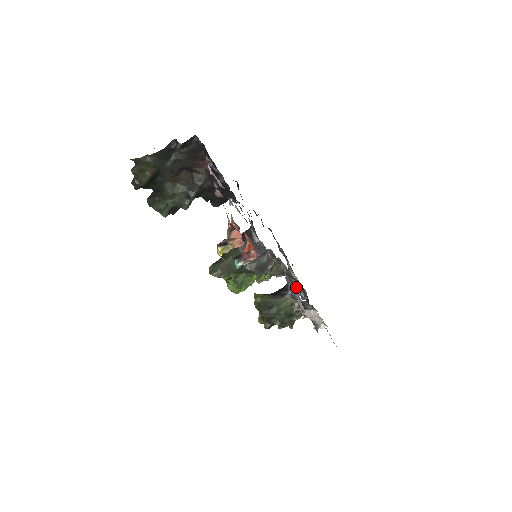
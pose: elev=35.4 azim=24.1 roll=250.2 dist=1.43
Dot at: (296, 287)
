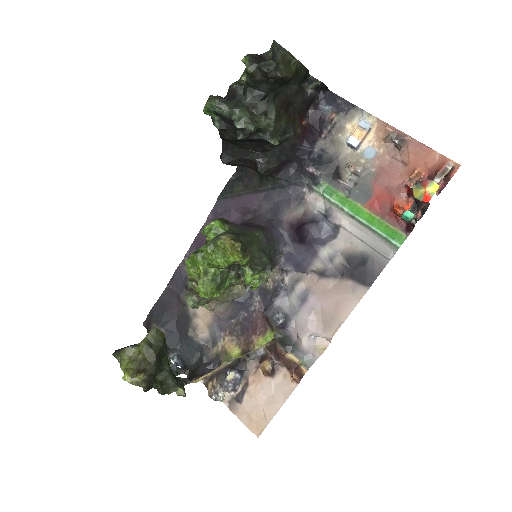
Dot at: (171, 346)
